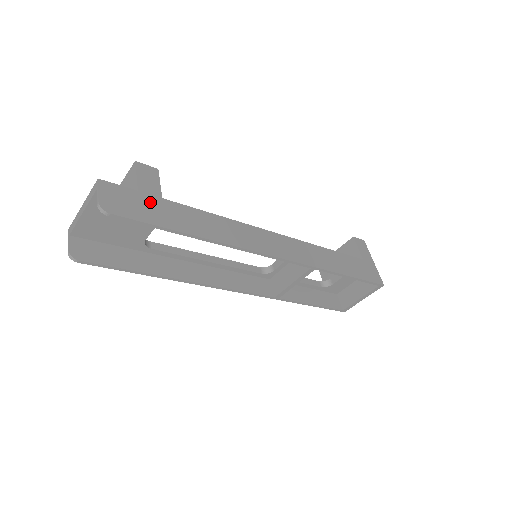
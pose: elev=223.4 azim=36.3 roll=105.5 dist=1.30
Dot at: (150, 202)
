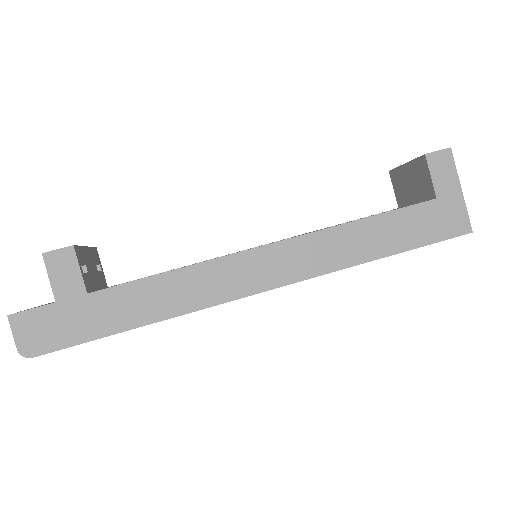
Dot at: (73, 310)
